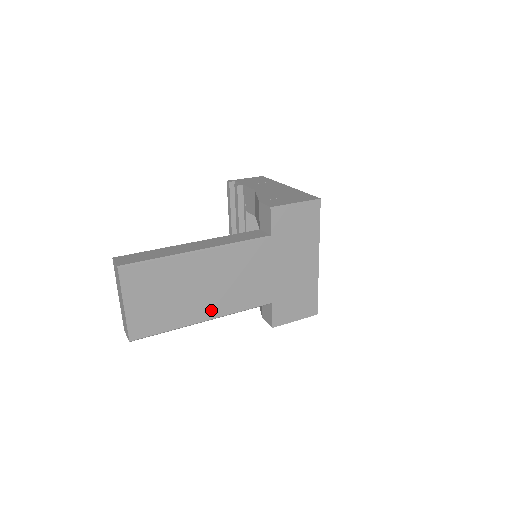
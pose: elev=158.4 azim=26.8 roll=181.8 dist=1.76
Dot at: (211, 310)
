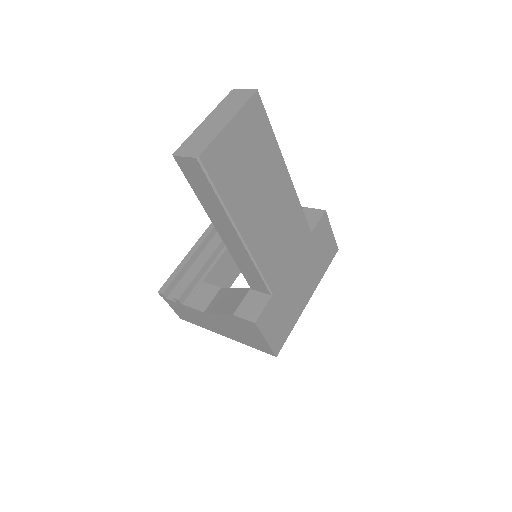
Dot at: (251, 232)
